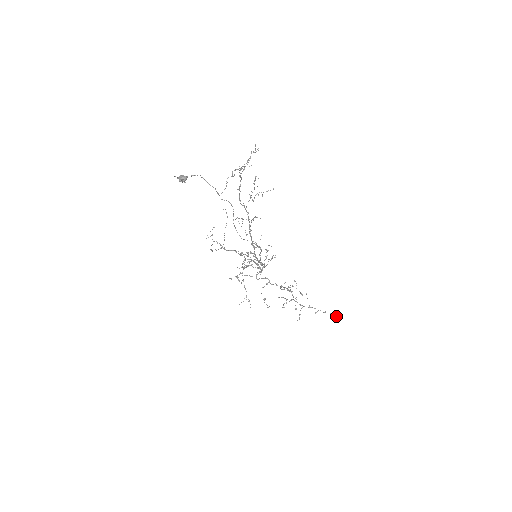
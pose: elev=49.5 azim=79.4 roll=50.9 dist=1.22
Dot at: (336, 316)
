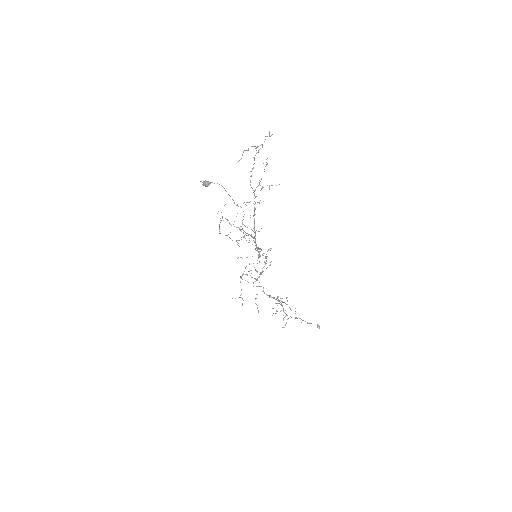
Dot at: occluded
